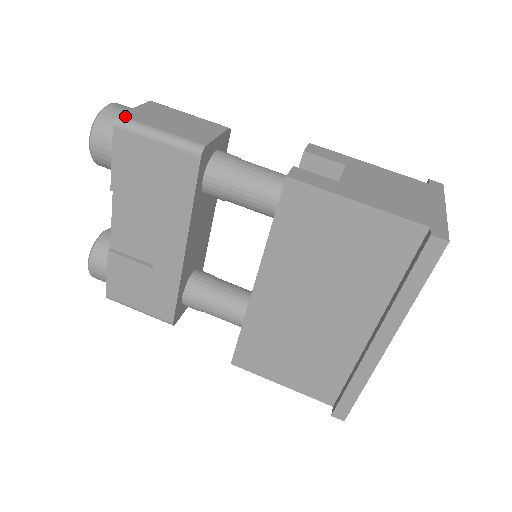
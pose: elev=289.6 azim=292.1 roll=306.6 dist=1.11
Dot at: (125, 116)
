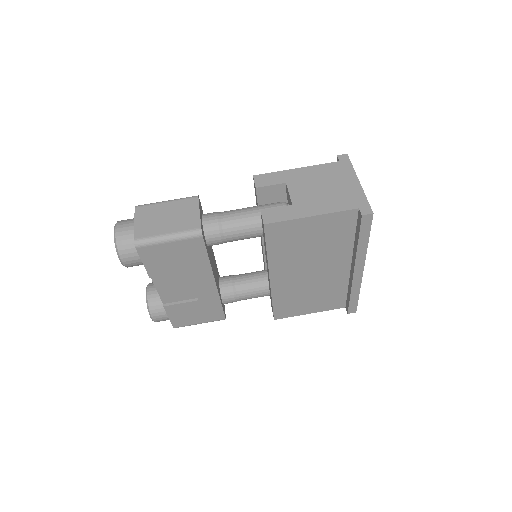
Dot at: (138, 238)
